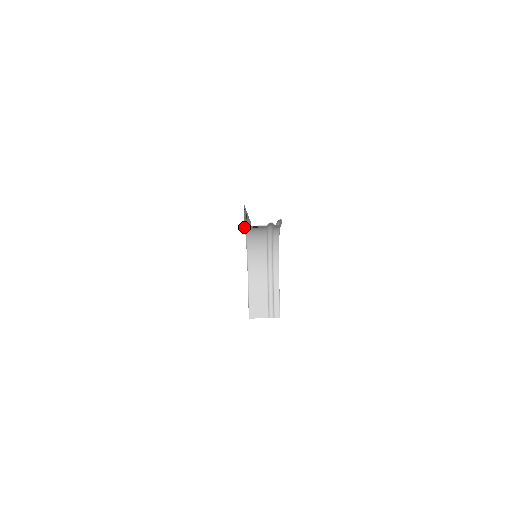
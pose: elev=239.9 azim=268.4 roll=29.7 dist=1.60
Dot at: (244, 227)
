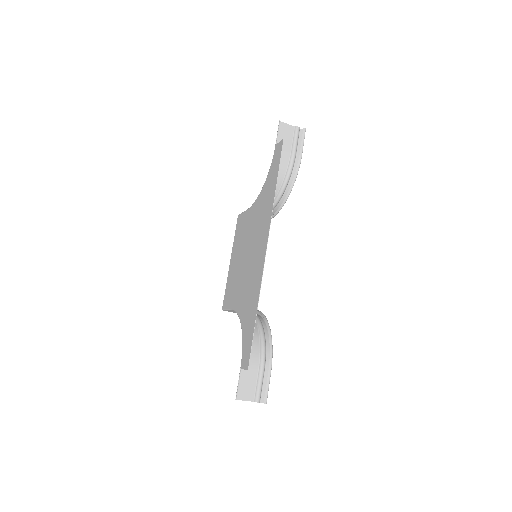
Dot at: (240, 371)
